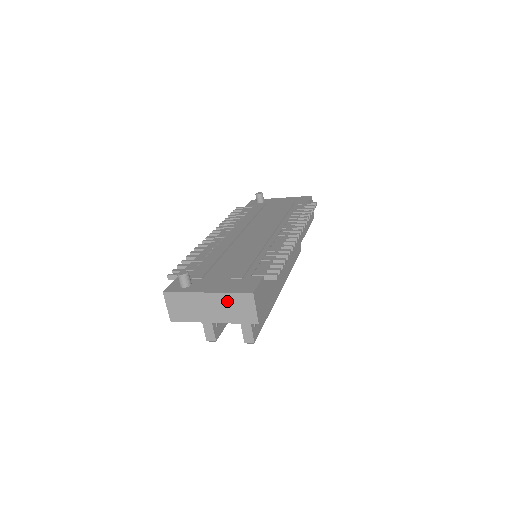
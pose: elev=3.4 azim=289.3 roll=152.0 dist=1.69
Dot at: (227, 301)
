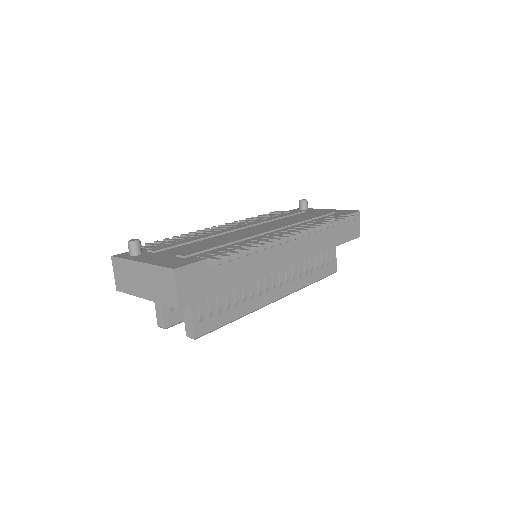
Dot at: (155, 275)
